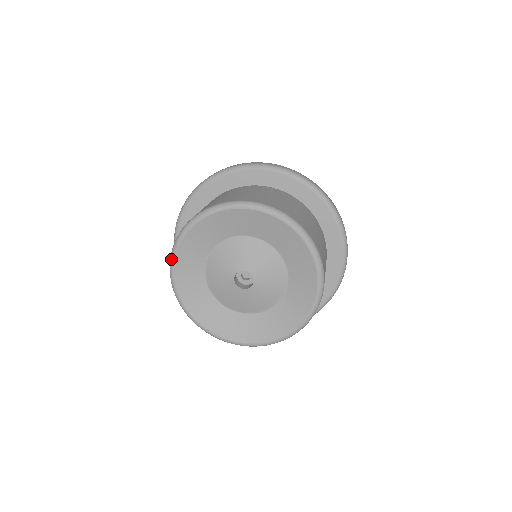
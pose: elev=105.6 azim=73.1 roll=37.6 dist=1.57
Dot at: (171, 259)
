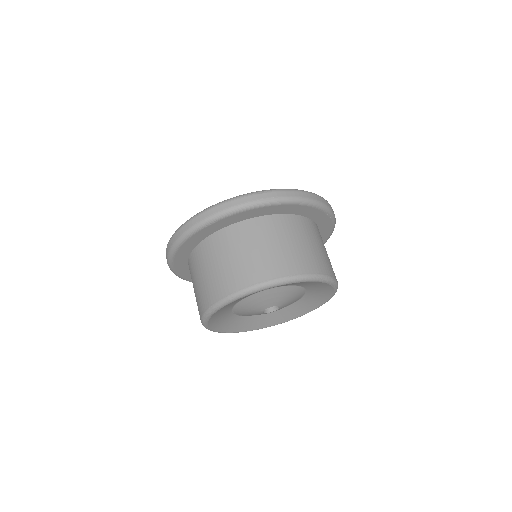
Dot at: occluded
